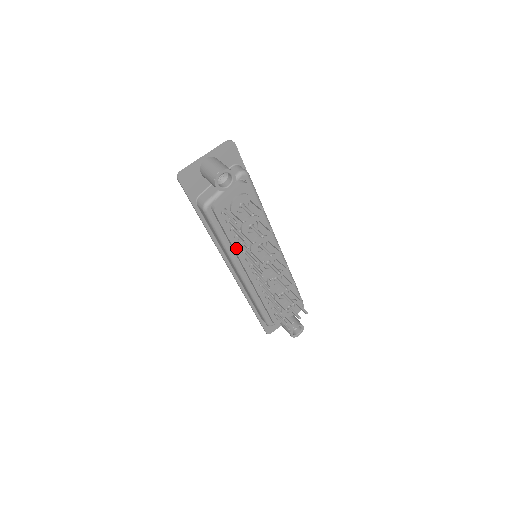
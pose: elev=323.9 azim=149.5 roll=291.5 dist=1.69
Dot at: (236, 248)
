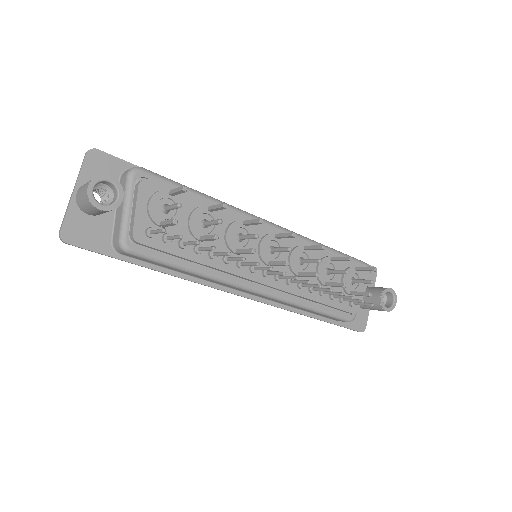
Dot at: (212, 264)
